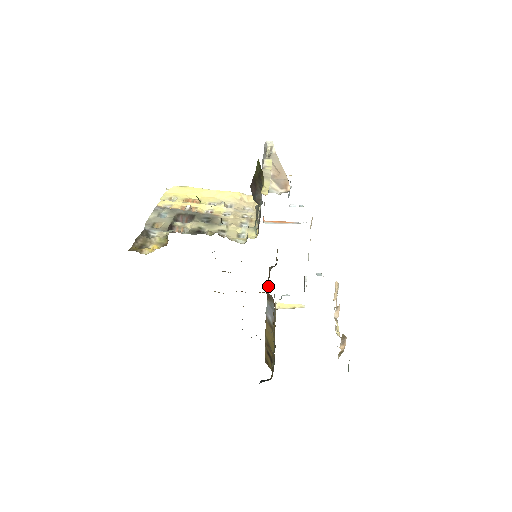
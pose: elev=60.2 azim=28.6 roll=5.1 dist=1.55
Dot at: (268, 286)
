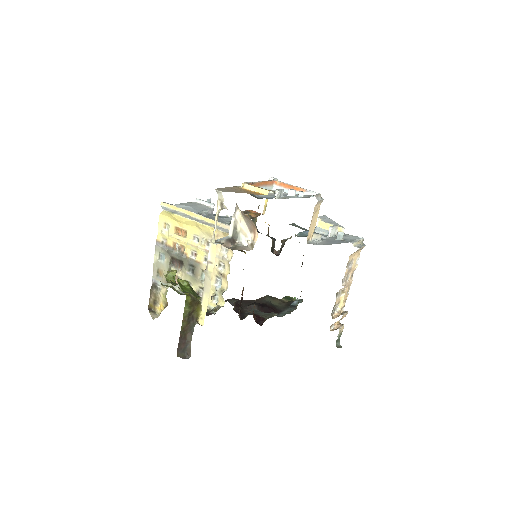
Dot at: occluded
